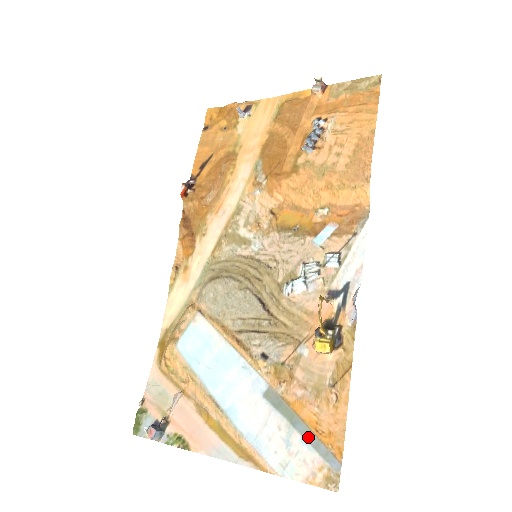
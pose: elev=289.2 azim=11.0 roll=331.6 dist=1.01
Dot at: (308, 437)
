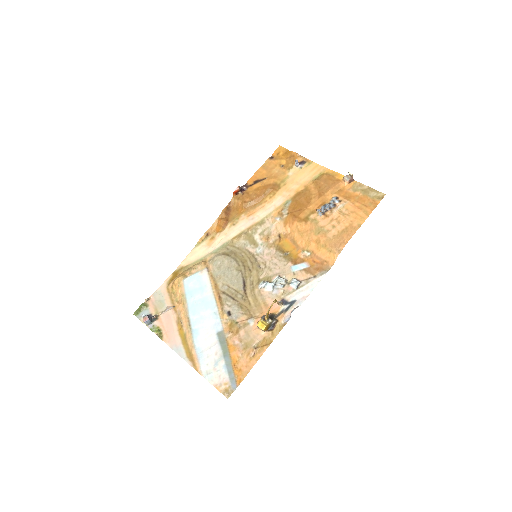
Dot at: (228, 366)
